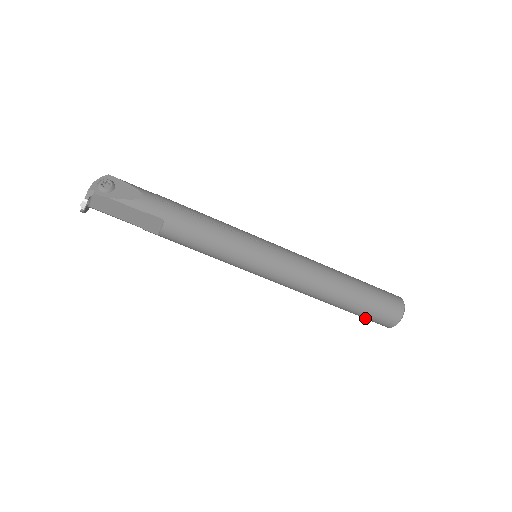
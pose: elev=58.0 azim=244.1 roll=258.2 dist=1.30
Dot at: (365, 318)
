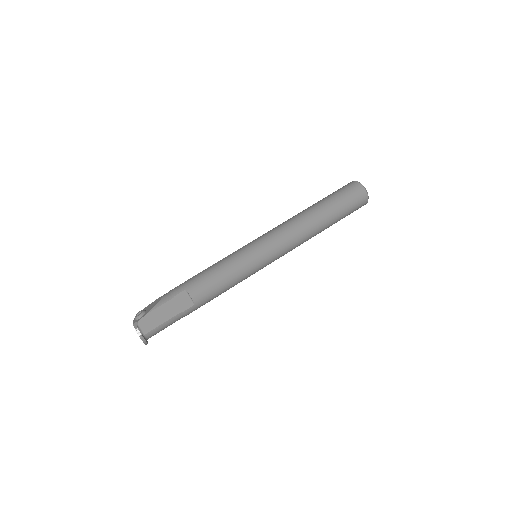
Dot at: (350, 209)
